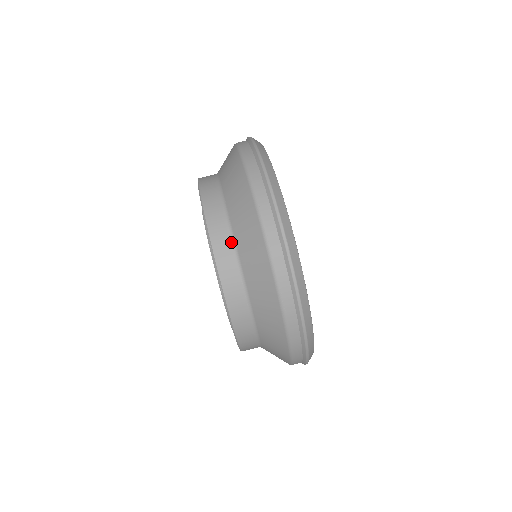
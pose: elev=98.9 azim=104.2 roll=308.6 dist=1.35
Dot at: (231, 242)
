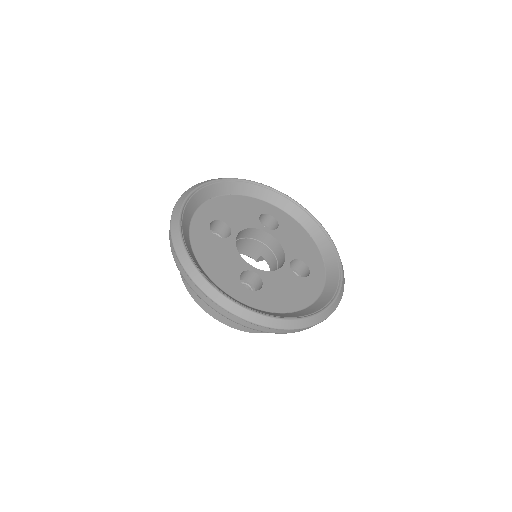
Dot at: occluded
